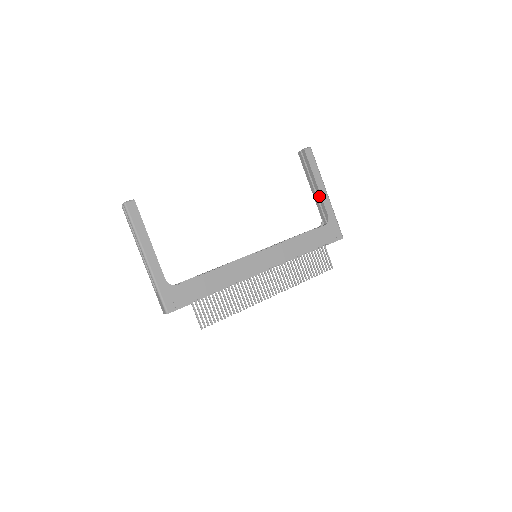
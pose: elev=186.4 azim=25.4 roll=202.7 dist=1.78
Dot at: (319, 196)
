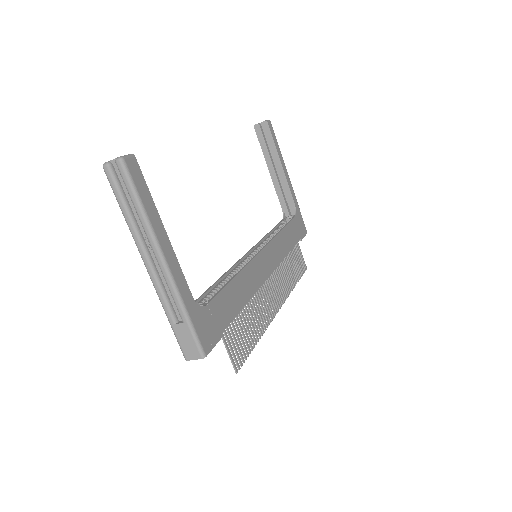
Dot at: (284, 181)
